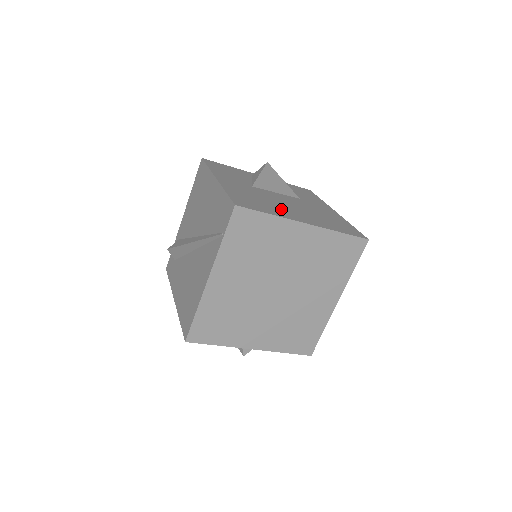
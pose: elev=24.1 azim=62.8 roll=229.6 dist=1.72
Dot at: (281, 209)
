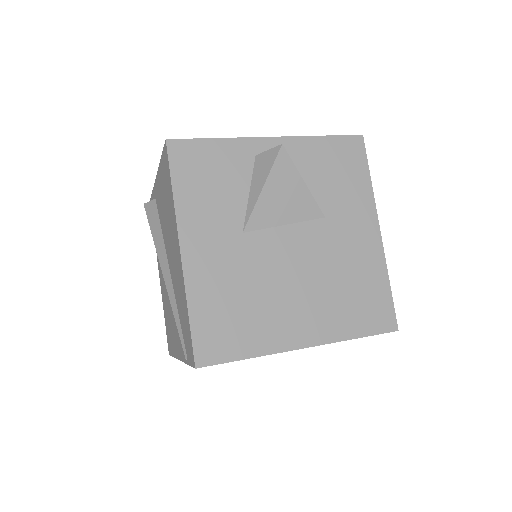
Dot at: (274, 315)
